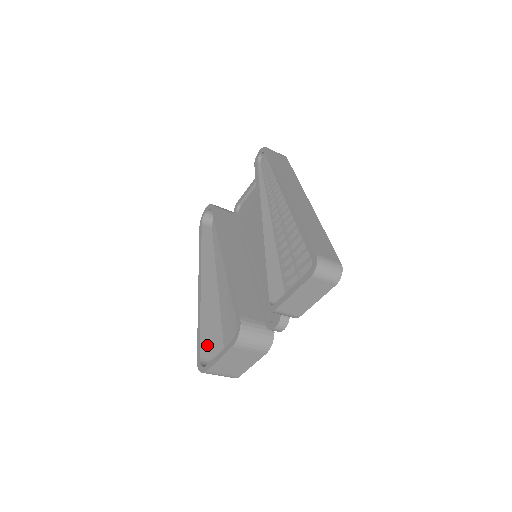
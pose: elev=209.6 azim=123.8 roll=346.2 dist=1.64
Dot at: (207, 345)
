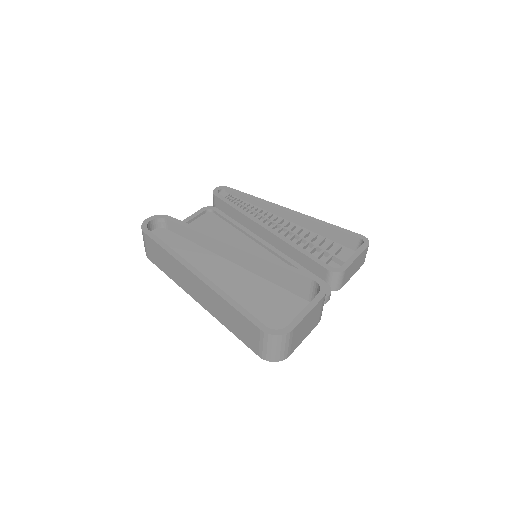
Dot at: occluded
